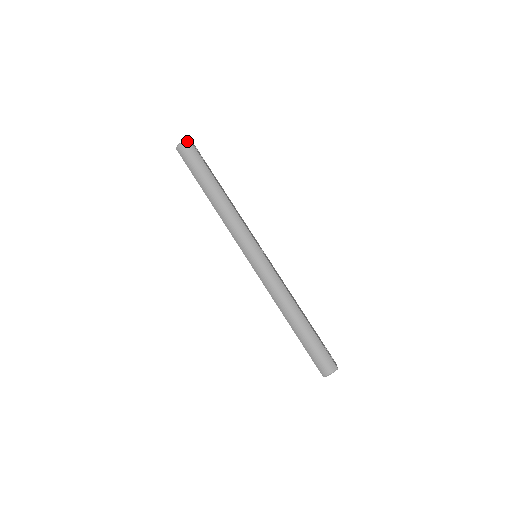
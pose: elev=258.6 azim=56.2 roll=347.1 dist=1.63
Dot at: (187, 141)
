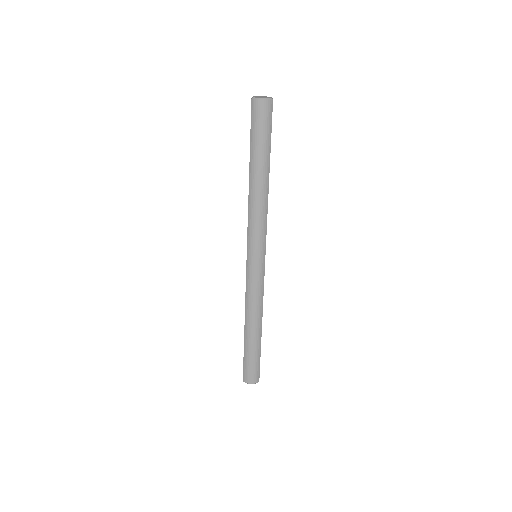
Dot at: (270, 101)
